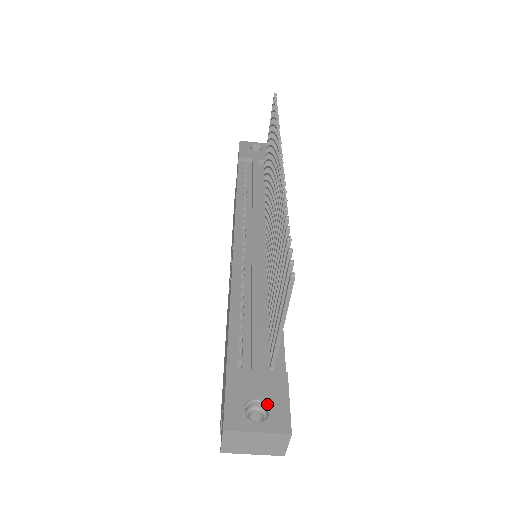
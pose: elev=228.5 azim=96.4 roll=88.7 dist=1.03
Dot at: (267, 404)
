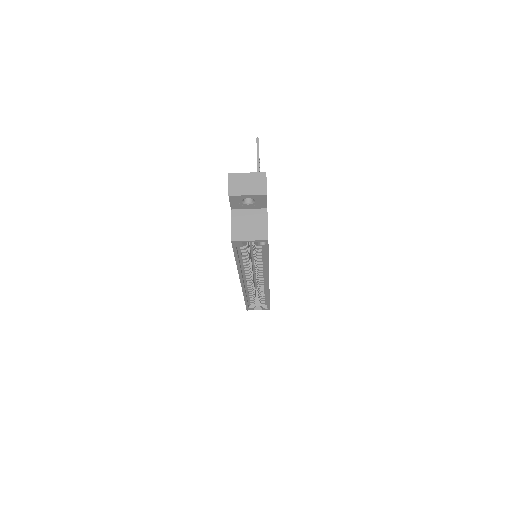
Dot at: occluded
